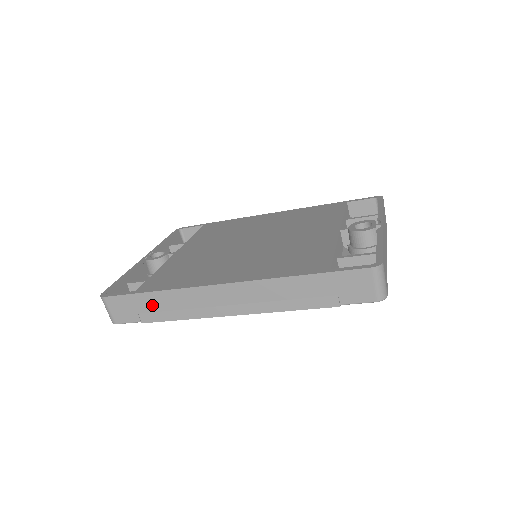
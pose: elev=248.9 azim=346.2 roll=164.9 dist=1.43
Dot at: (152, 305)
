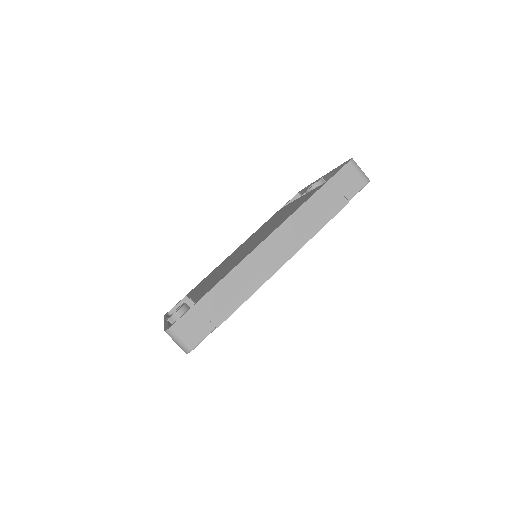
Dot at: (218, 302)
